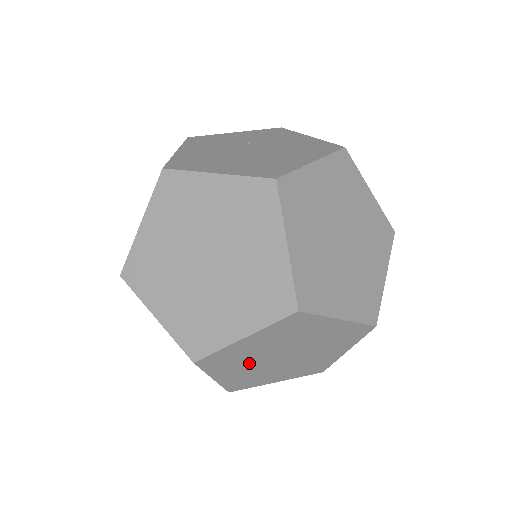
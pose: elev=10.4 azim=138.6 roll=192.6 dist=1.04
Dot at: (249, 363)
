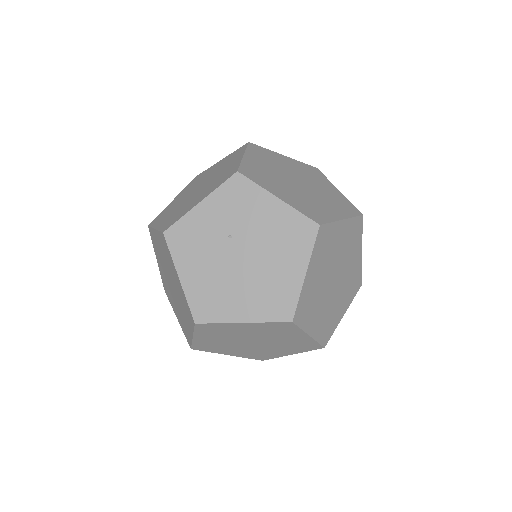
Dot at: occluded
